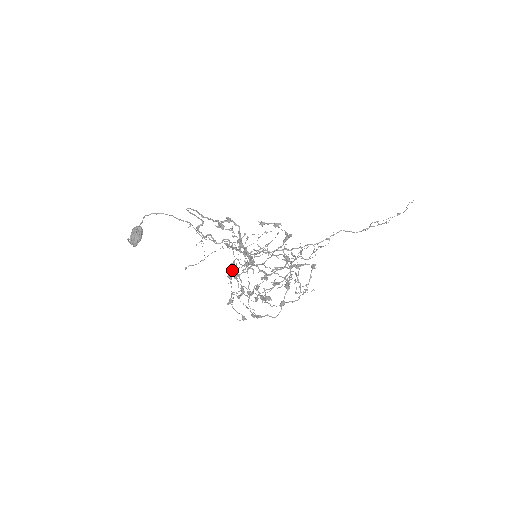
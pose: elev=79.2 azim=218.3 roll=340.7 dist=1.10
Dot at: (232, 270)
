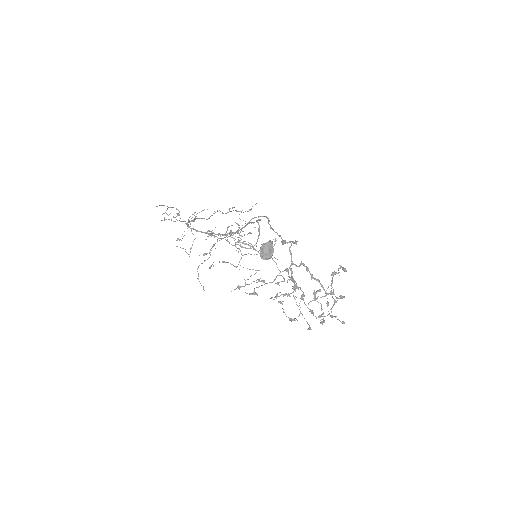
Dot at: occluded
